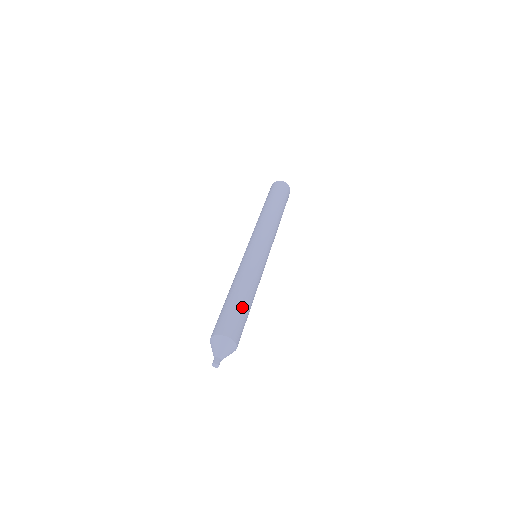
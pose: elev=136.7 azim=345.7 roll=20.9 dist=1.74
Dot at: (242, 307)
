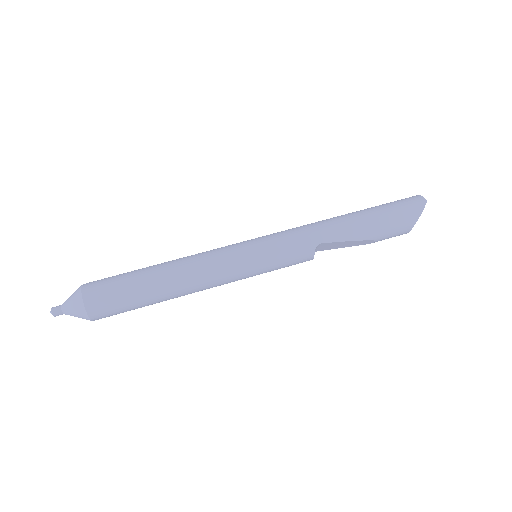
Dot at: (138, 274)
